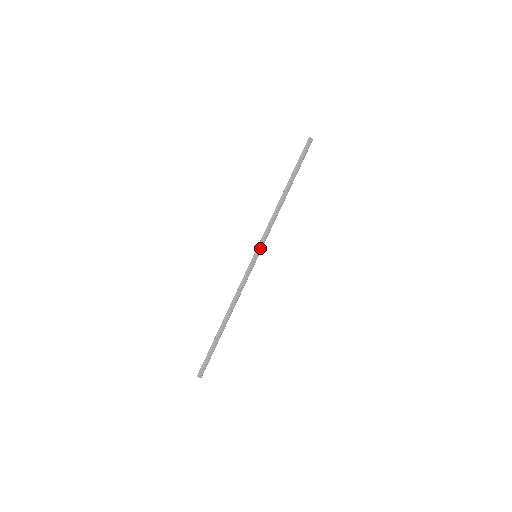
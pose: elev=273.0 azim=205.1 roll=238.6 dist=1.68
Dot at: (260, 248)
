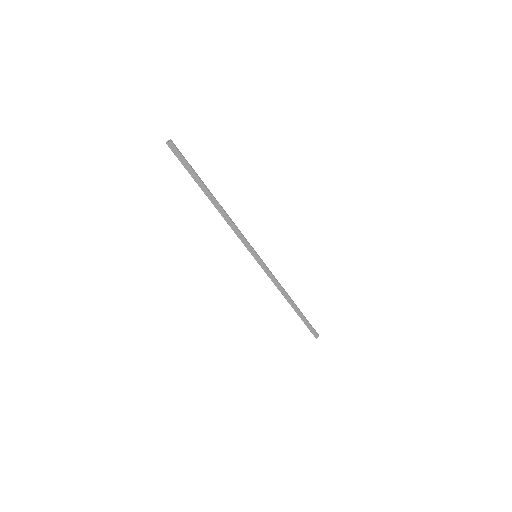
Dot at: (251, 250)
